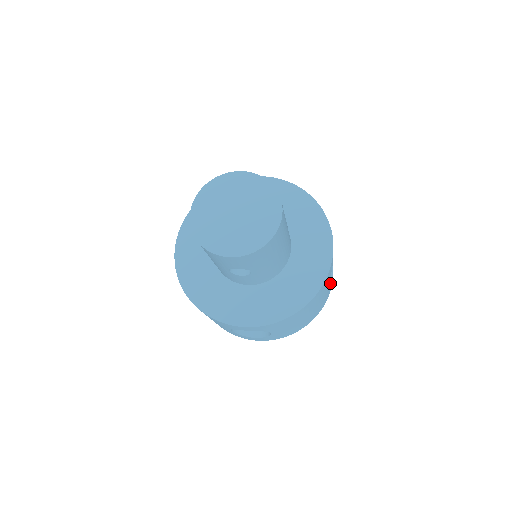
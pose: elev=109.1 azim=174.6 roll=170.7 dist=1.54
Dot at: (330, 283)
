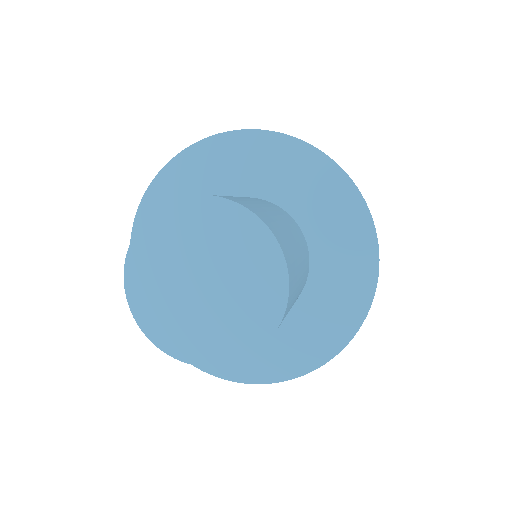
Dot at: occluded
